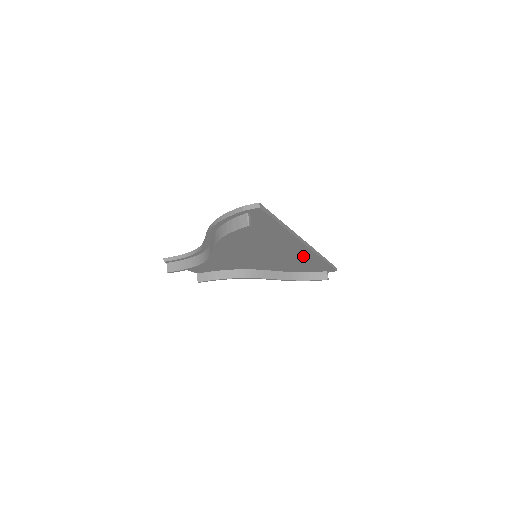
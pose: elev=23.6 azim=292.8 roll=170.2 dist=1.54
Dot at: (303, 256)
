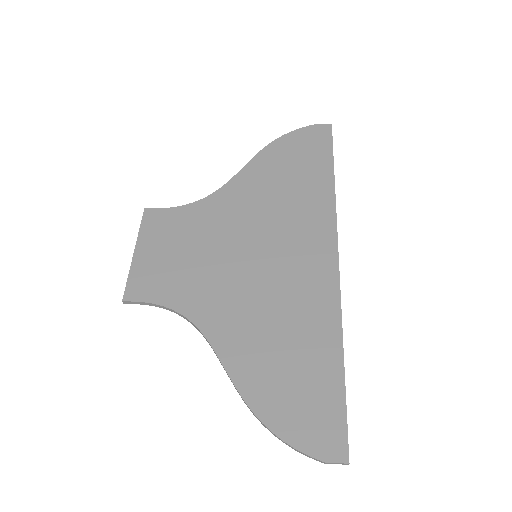
Dot at: (315, 222)
